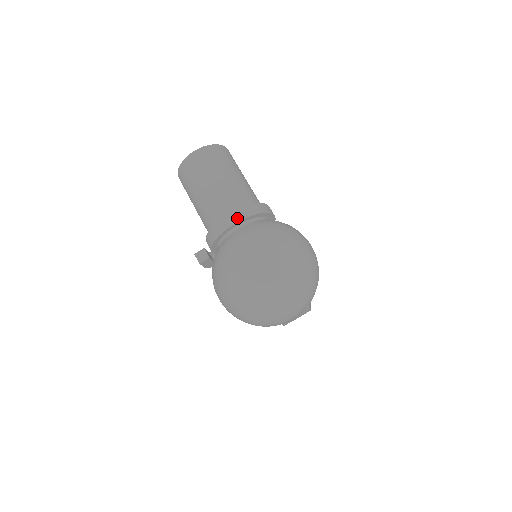
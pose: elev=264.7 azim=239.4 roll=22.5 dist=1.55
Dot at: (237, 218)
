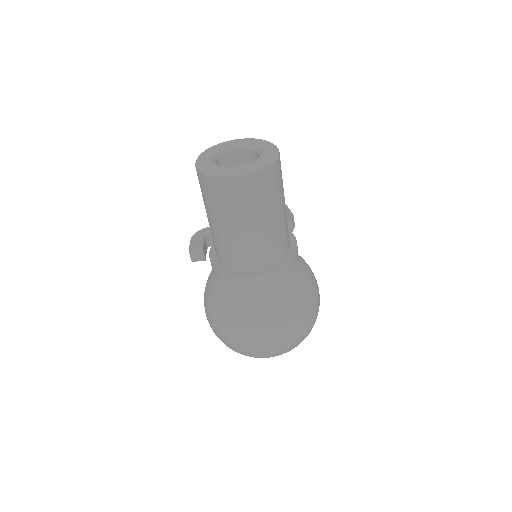
Dot at: (260, 284)
